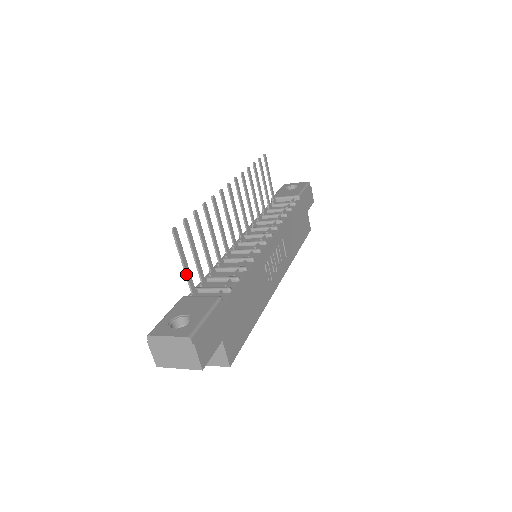
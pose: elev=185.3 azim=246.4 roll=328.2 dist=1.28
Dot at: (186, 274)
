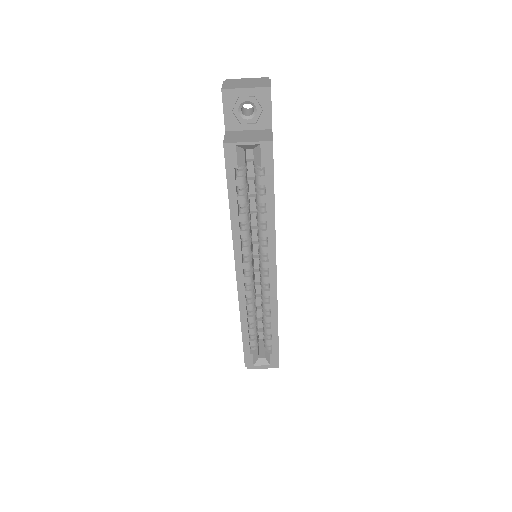
Dot at: occluded
